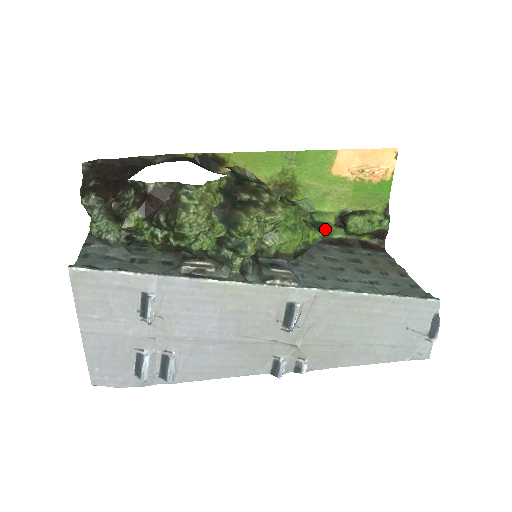
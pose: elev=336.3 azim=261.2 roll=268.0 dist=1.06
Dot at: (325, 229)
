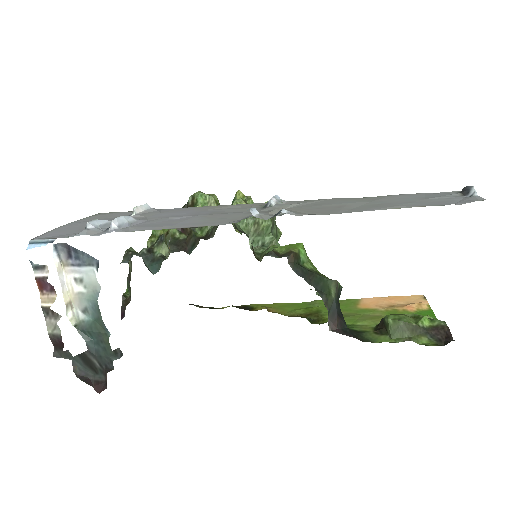
Dot at: (363, 336)
